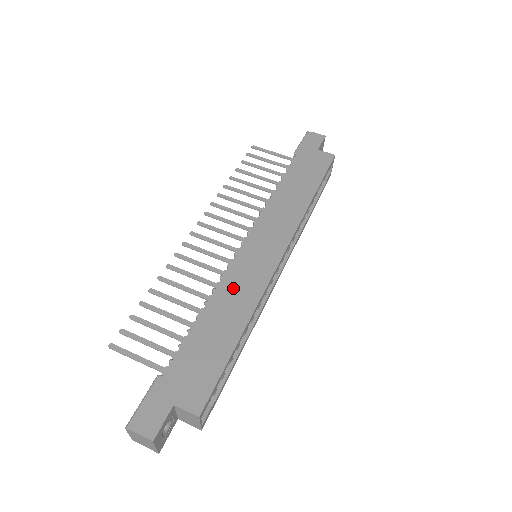
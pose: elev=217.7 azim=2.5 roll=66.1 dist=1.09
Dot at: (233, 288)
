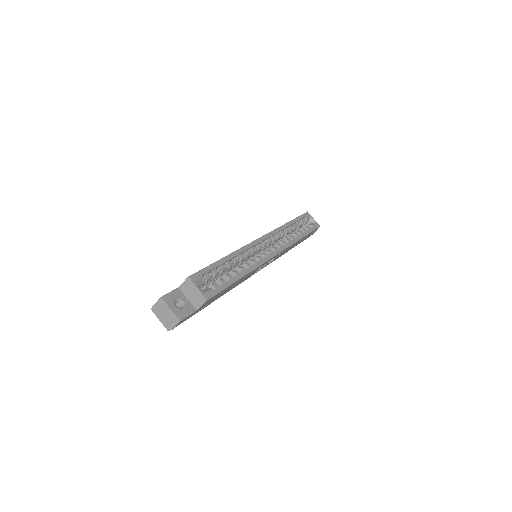
Dot at: occluded
